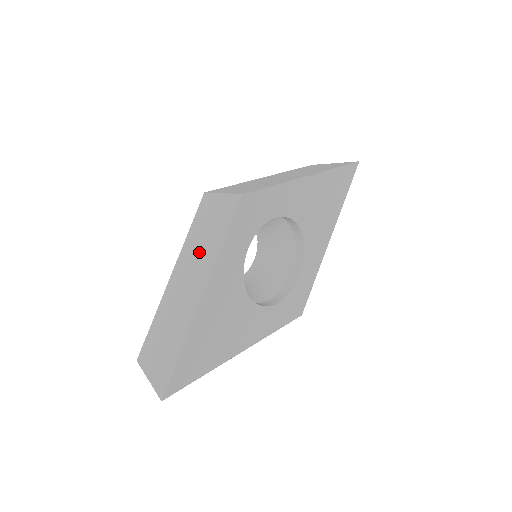
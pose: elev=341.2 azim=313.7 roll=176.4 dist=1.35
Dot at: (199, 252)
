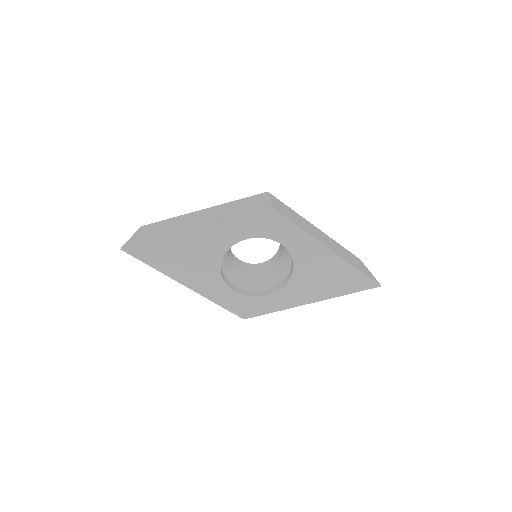
Dot at: (224, 212)
